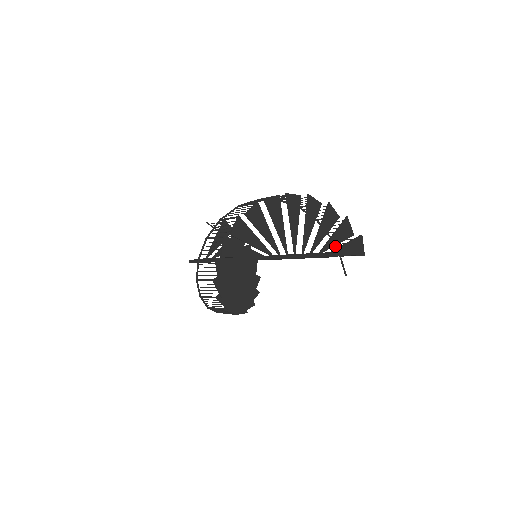
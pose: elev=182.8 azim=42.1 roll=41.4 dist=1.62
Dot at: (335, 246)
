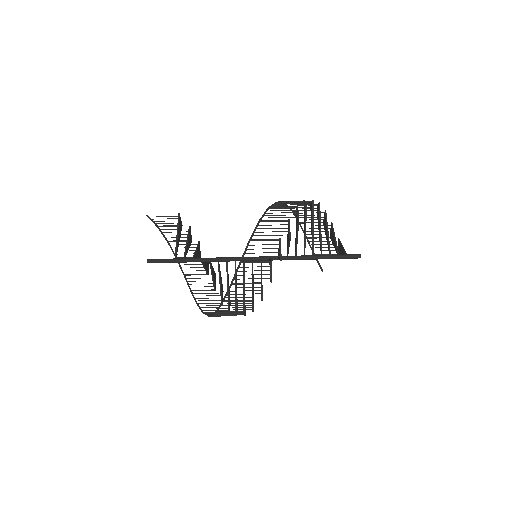
Dot at: occluded
